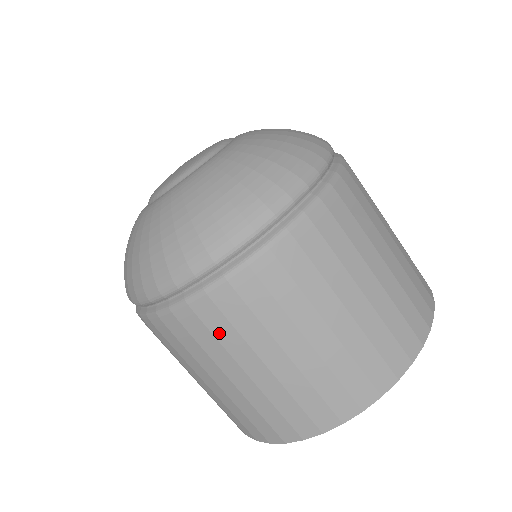
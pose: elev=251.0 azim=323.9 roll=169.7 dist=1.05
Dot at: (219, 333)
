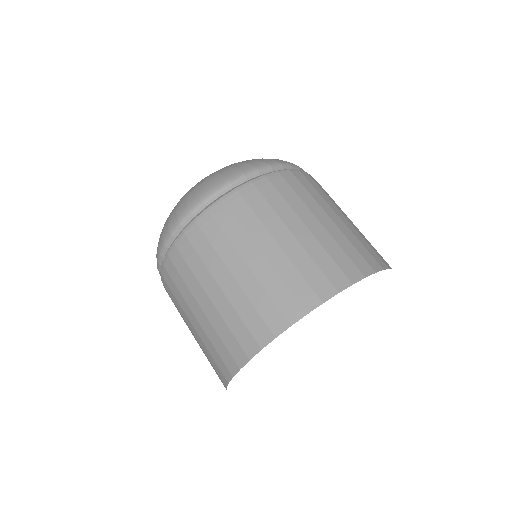
Dot at: (214, 240)
